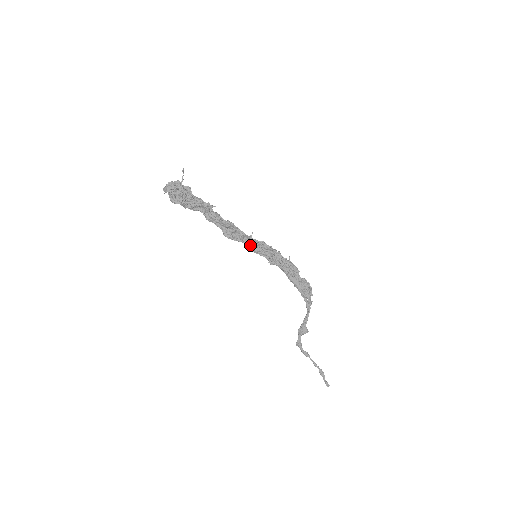
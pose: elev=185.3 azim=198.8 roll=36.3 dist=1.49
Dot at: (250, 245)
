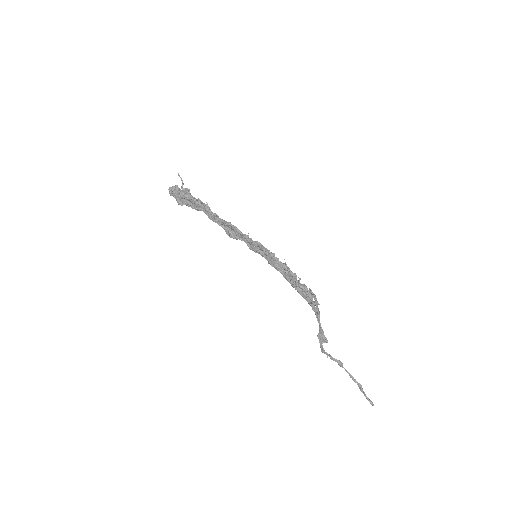
Dot at: (250, 244)
